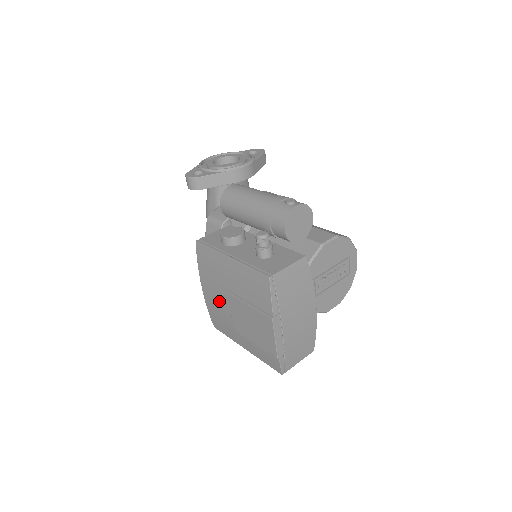
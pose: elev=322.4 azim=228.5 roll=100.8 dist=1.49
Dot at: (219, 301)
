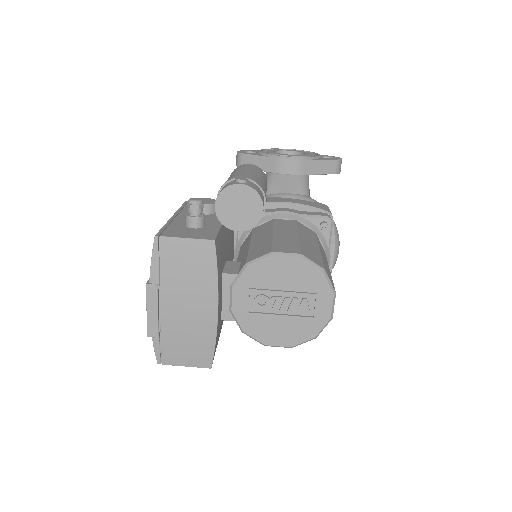
Dot at: occluded
